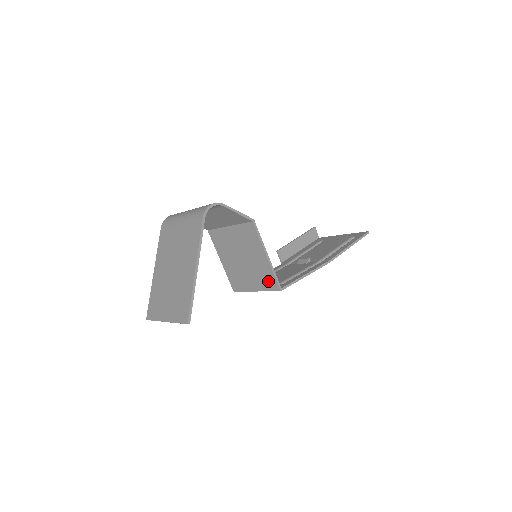
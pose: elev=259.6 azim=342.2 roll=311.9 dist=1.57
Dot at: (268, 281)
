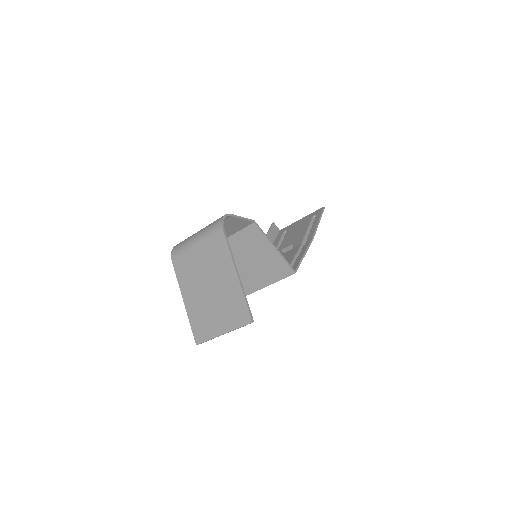
Dot at: (281, 270)
